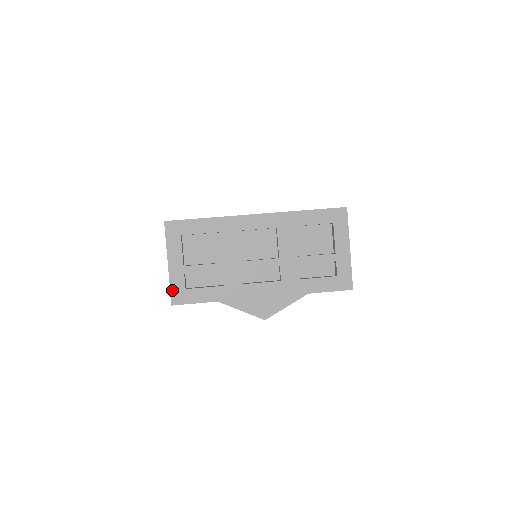
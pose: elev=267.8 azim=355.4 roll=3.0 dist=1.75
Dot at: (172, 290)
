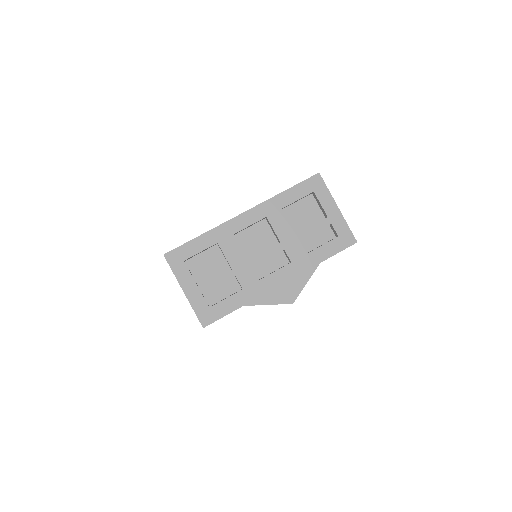
Dot at: (197, 314)
